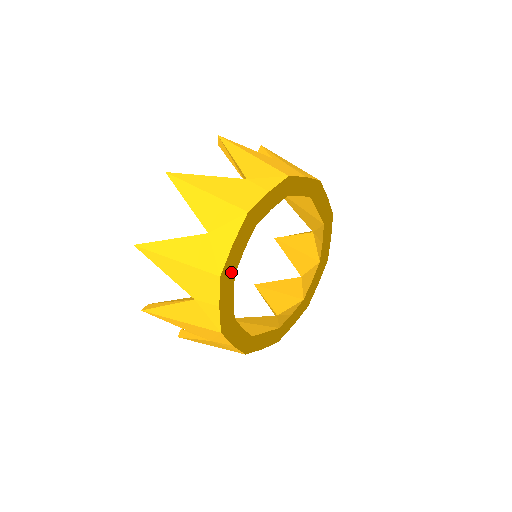
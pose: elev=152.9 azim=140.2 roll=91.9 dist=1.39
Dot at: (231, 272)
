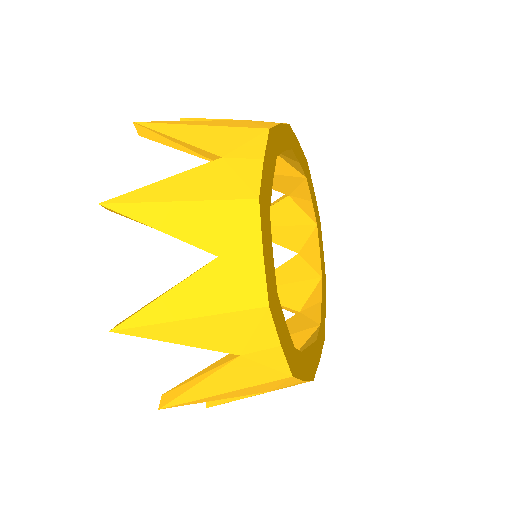
Dot at: (270, 292)
